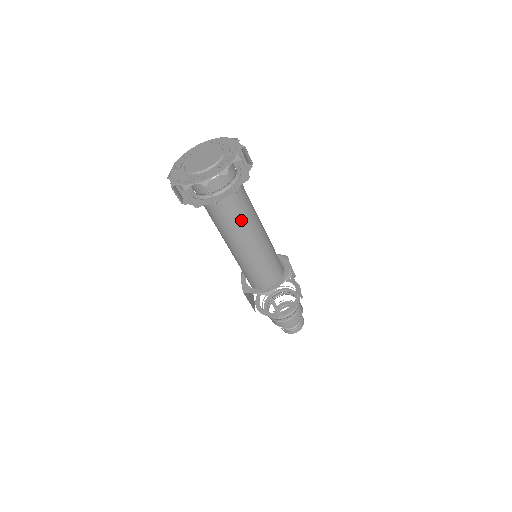
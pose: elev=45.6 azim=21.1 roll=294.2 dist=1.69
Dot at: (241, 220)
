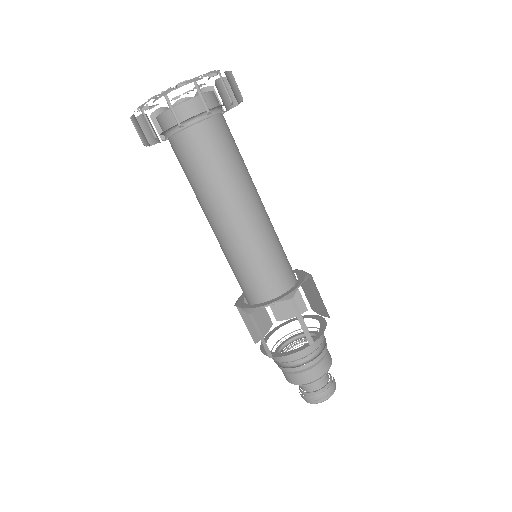
Dot at: (237, 169)
